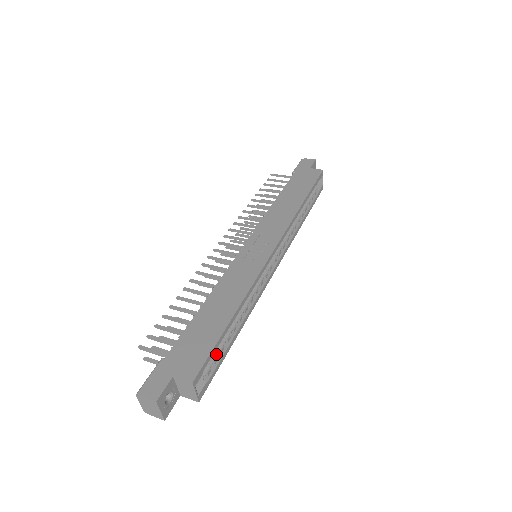
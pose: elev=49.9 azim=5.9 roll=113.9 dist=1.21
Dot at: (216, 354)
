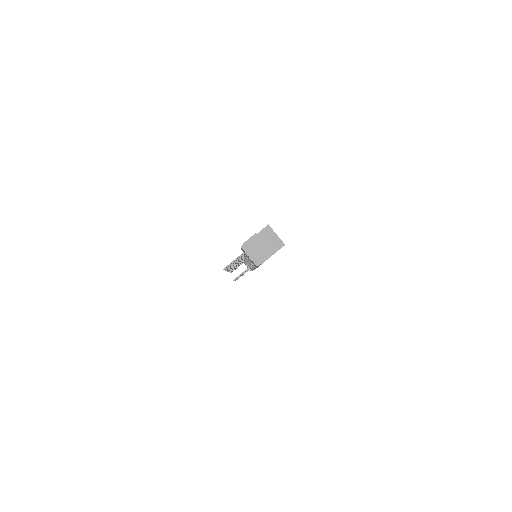
Dot at: occluded
